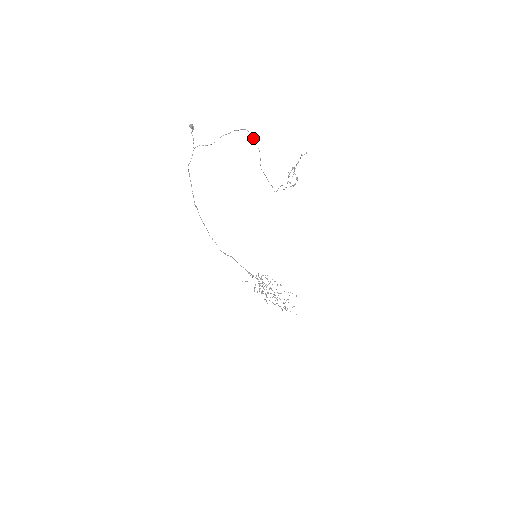
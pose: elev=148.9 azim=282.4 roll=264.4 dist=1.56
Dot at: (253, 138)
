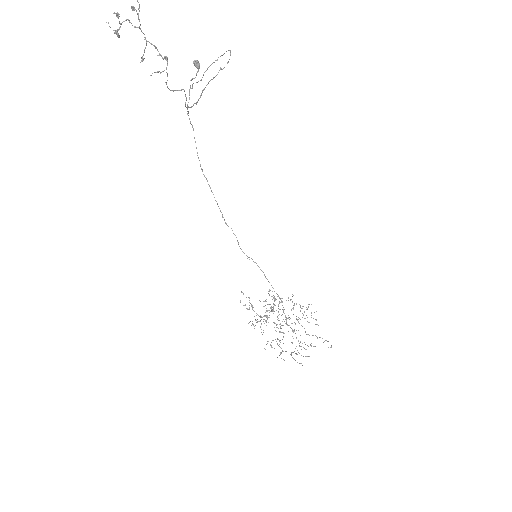
Dot at: occluded
